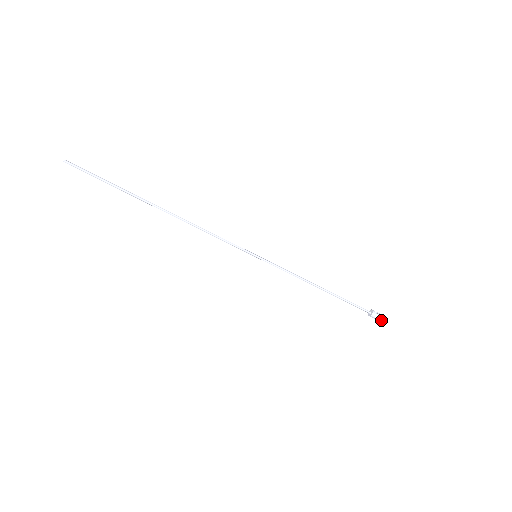
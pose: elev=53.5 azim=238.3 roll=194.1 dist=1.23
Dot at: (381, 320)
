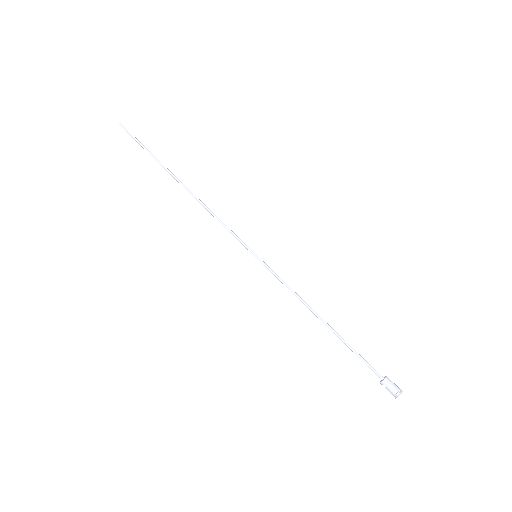
Dot at: (397, 393)
